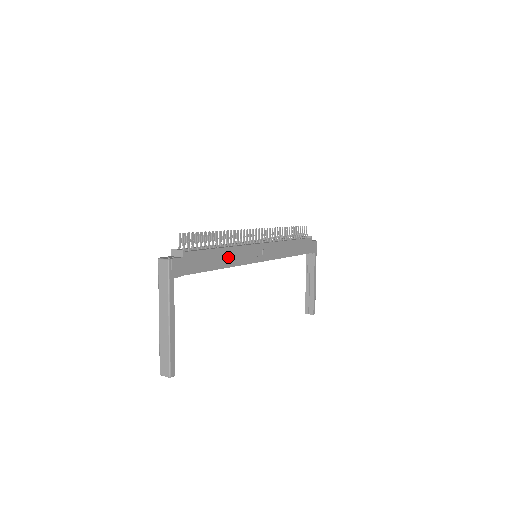
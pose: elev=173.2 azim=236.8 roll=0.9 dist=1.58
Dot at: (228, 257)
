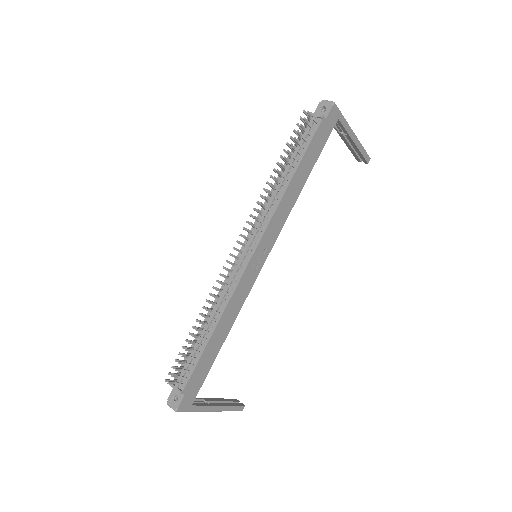
Dot at: (226, 323)
